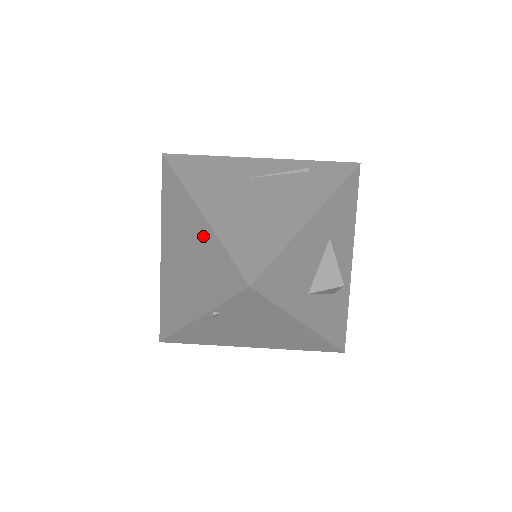
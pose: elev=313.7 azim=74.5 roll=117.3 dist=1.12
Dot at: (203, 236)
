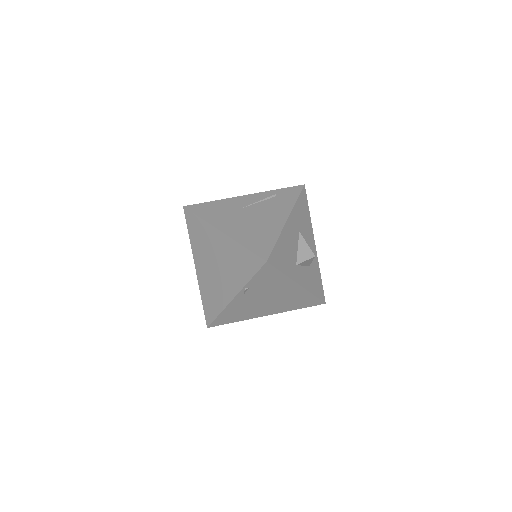
Dot at: (228, 246)
